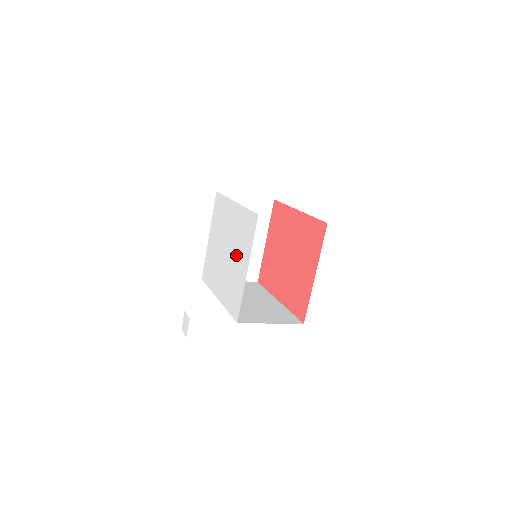
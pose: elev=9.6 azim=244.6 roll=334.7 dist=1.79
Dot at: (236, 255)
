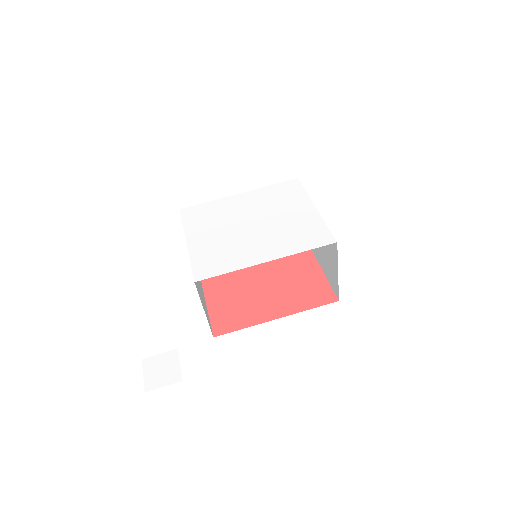
Dot at: (280, 213)
